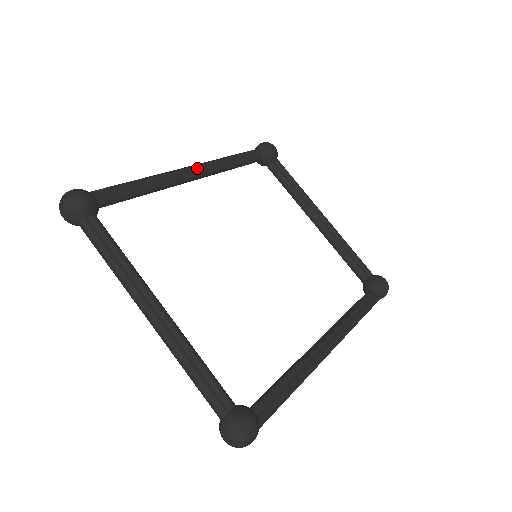
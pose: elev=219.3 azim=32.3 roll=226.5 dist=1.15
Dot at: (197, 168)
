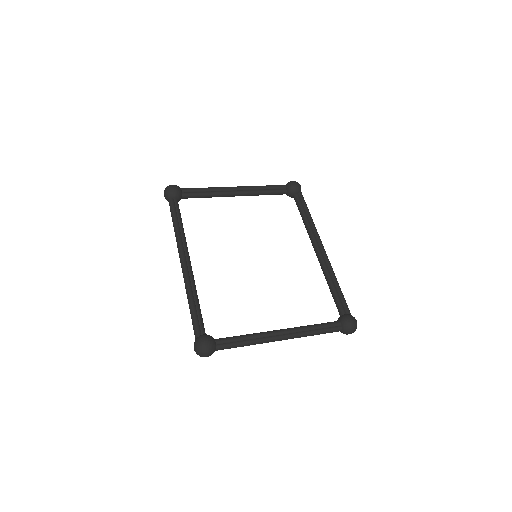
Dot at: (184, 256)
